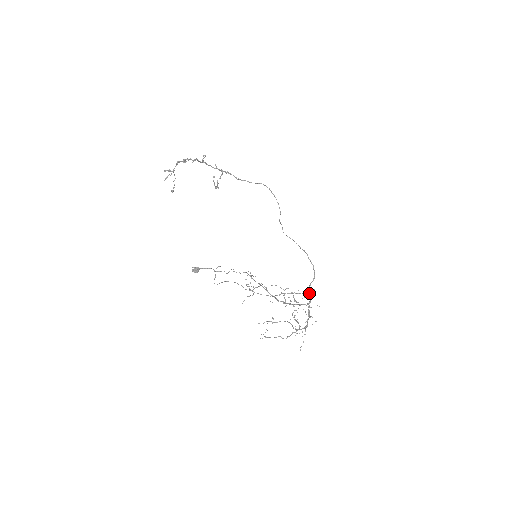
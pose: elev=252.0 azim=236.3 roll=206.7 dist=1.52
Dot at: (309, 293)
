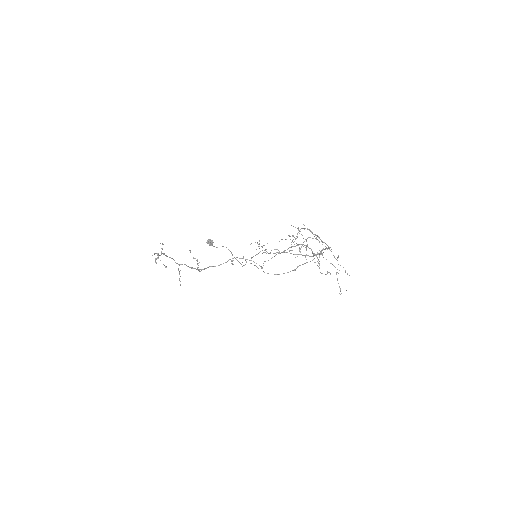
Dot at: occluded
